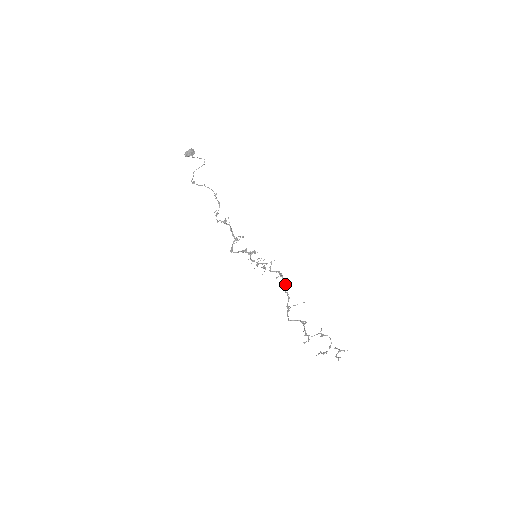
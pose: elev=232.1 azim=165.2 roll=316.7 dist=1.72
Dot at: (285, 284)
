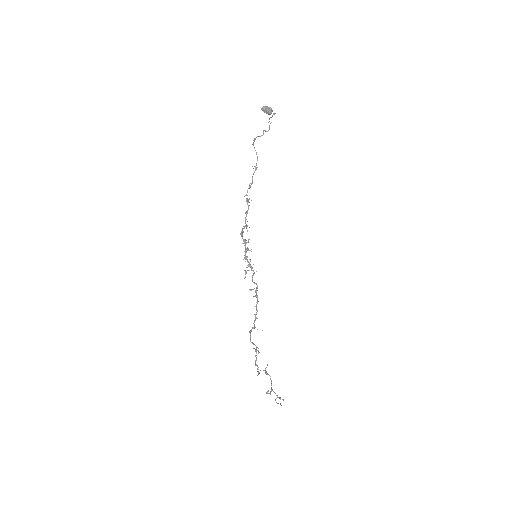
Dot at: occluded
